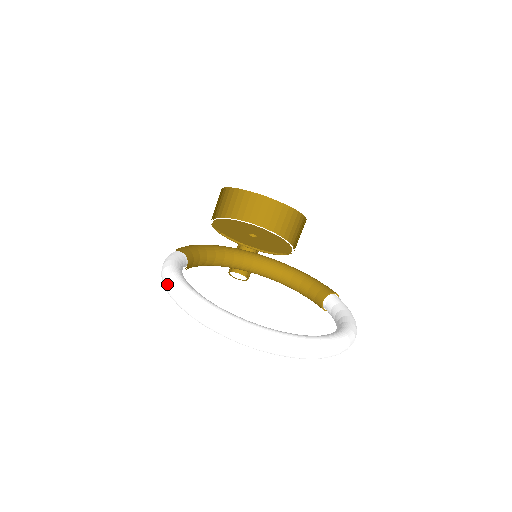
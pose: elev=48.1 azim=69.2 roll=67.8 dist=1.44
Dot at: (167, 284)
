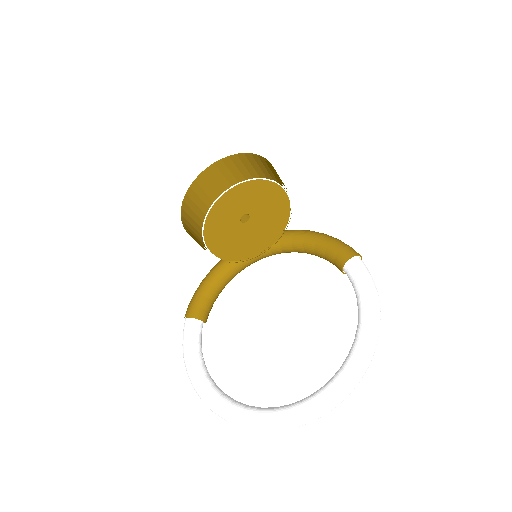
Dot at: (191, 383)
